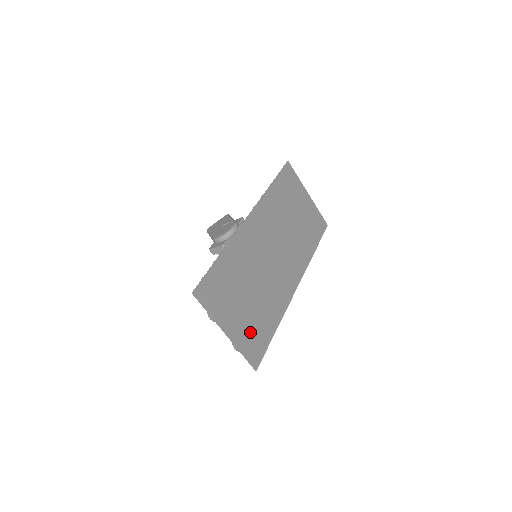
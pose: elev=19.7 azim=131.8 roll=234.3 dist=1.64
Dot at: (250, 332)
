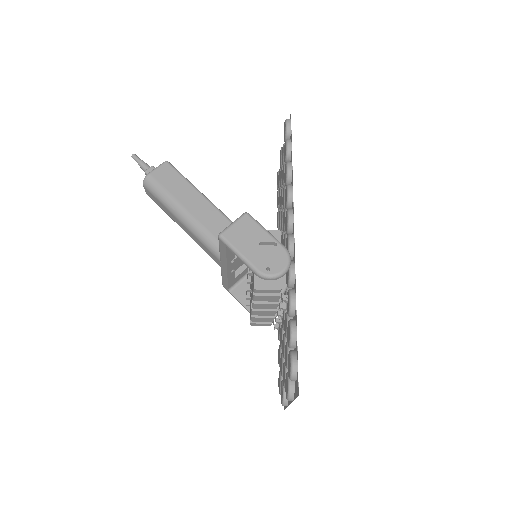
Dot at: occluded
